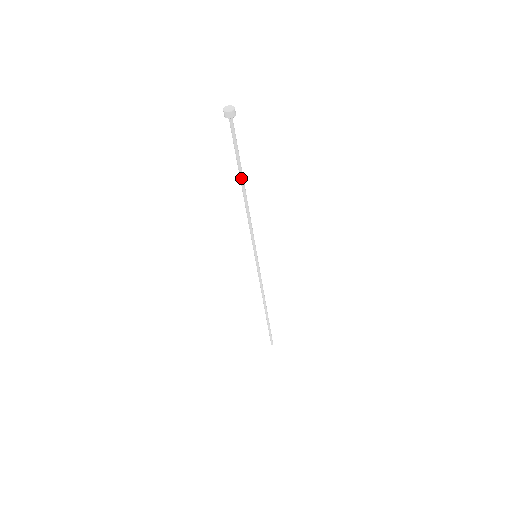
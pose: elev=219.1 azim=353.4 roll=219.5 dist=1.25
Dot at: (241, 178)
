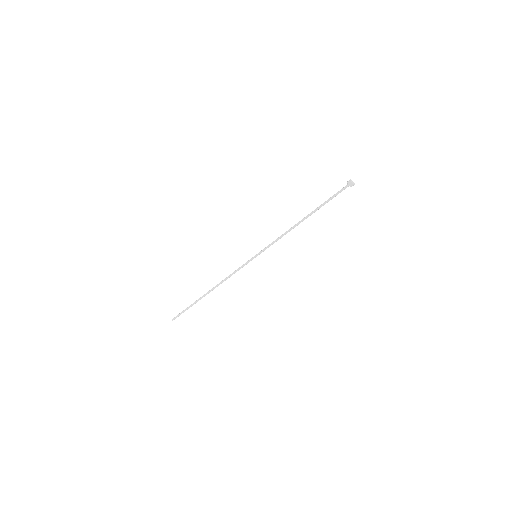
Dot at: occluded
